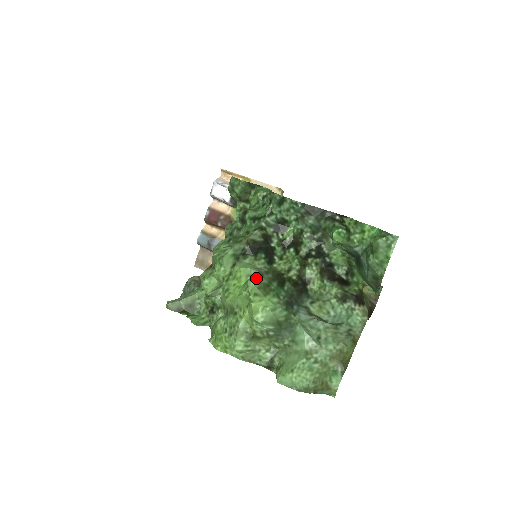
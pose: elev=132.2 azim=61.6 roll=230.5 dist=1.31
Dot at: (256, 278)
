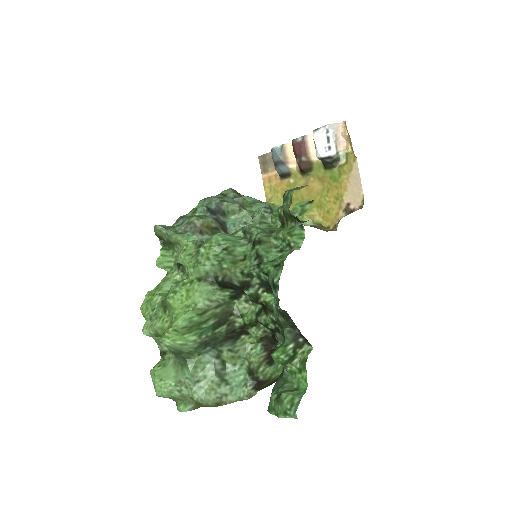
Dot at: (193, 316)
